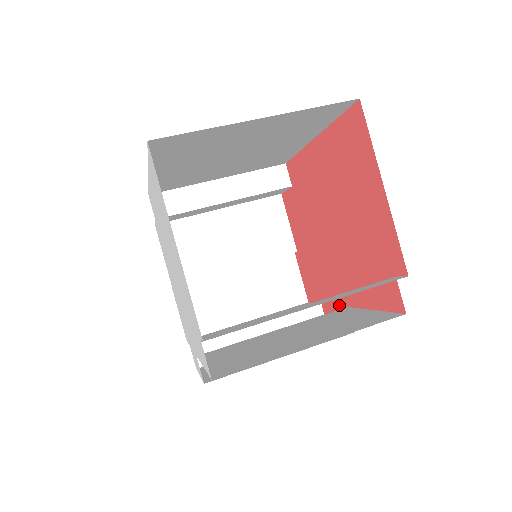
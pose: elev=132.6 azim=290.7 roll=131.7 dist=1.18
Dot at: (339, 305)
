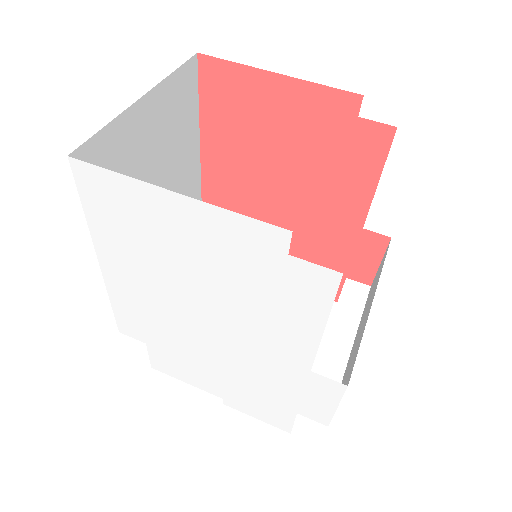
Dot at: (357, 243)
